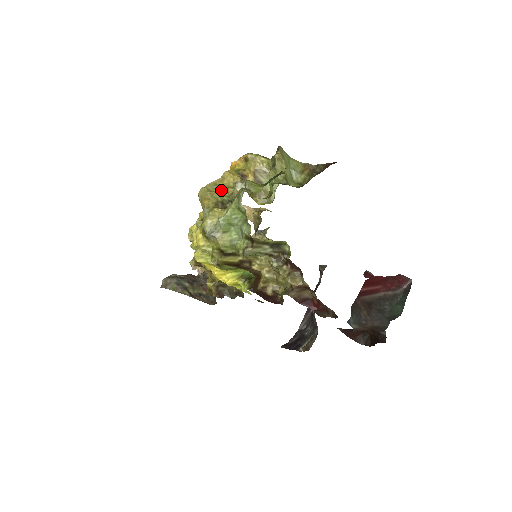
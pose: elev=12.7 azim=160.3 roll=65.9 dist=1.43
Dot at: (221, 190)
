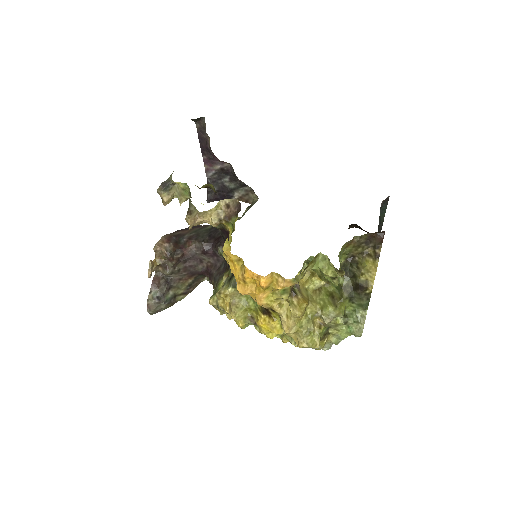
Dot at: (314, 330)
